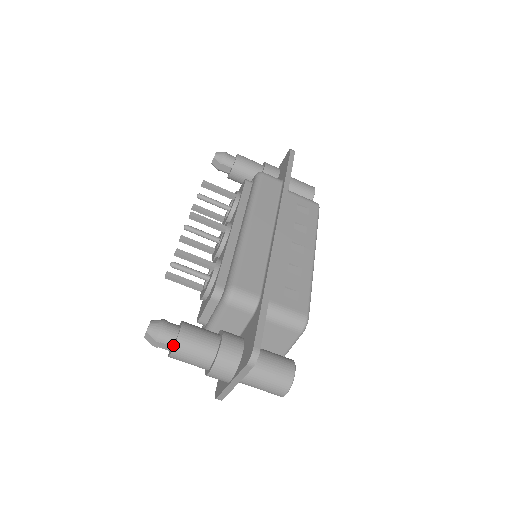
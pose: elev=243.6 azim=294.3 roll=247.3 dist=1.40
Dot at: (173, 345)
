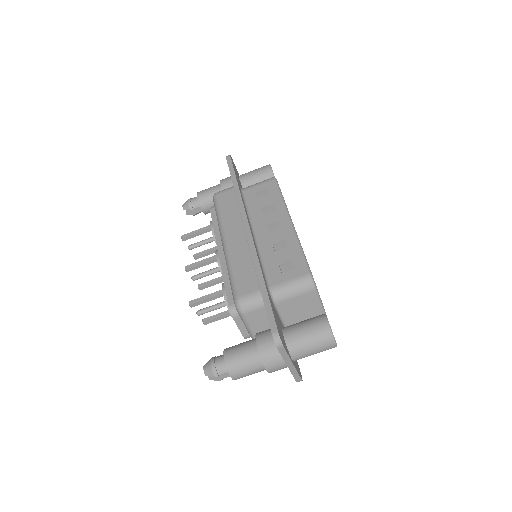
Dot at: (228, 371)
